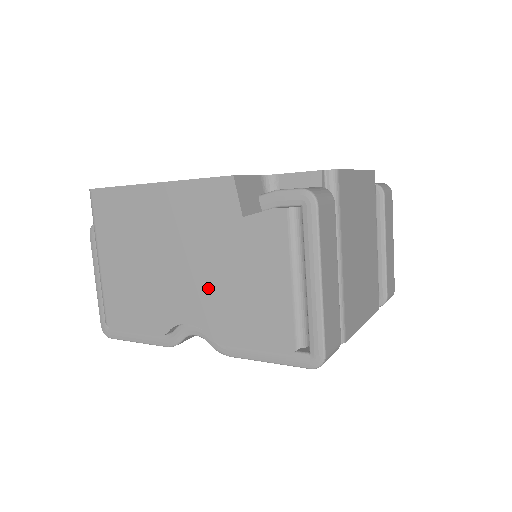
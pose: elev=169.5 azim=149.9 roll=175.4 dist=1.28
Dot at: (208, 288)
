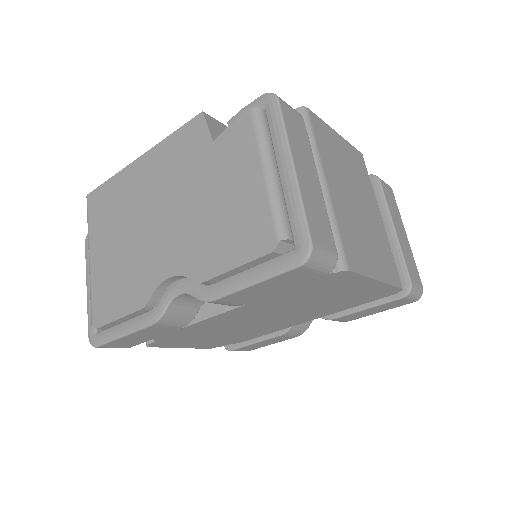
Dot at: (186, 227)
